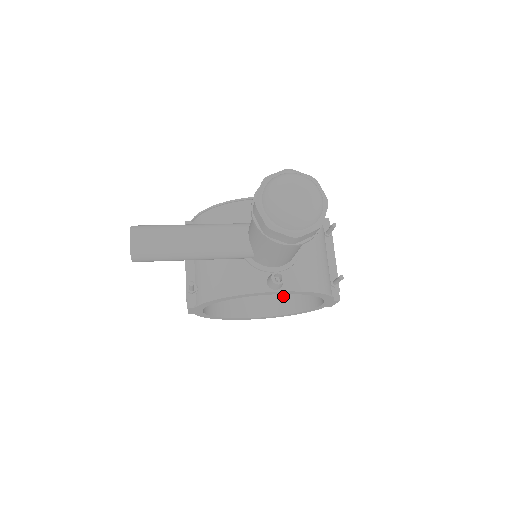
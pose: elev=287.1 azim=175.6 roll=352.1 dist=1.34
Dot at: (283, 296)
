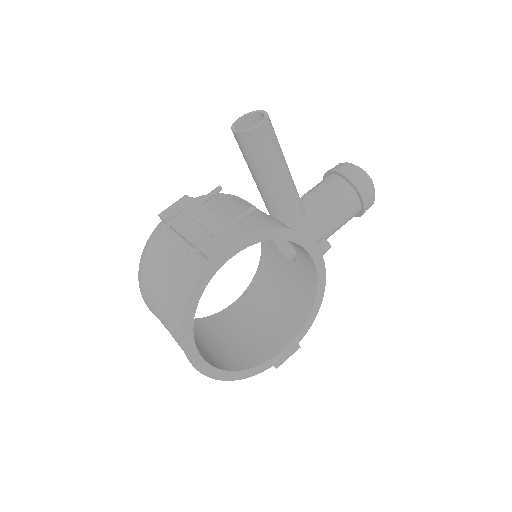
Dot at: (216, 356)
